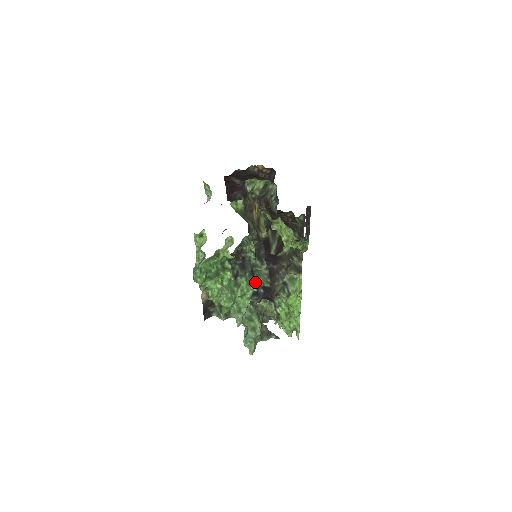
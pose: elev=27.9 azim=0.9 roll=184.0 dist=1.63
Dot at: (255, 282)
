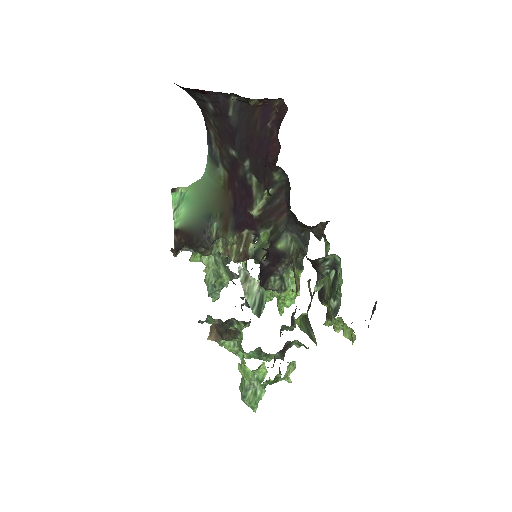
Dot at: occluded
